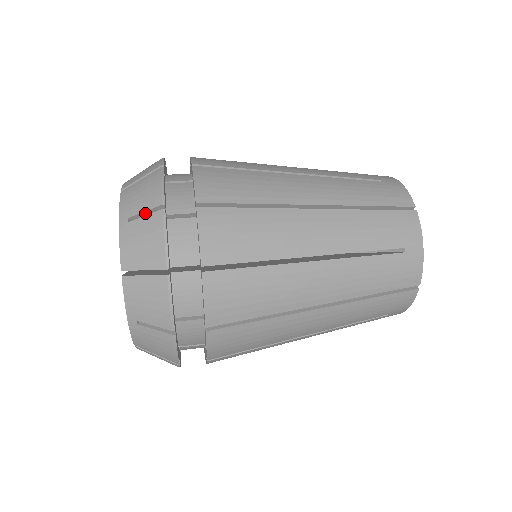
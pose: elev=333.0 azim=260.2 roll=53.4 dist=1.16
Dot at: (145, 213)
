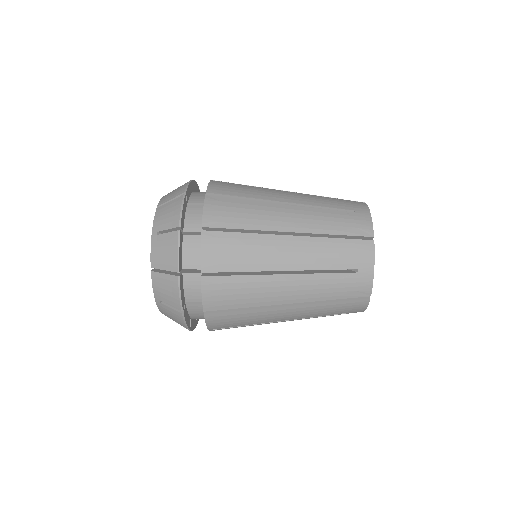
Dot at: (168, 230)
